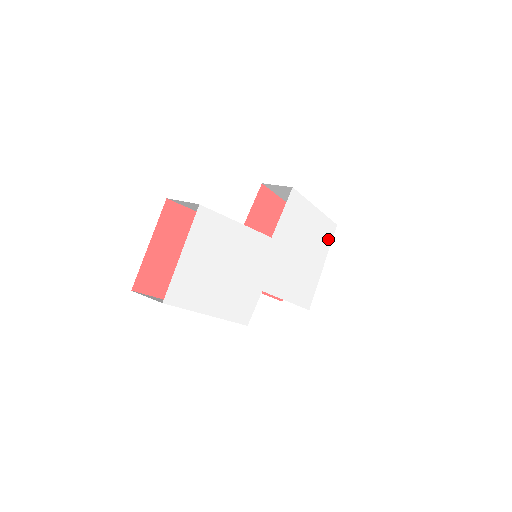
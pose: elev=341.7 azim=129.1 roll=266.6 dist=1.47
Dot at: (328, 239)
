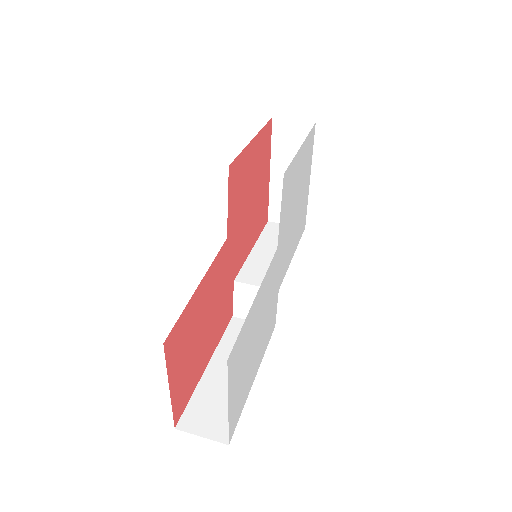
Dot at: (311, 150)
